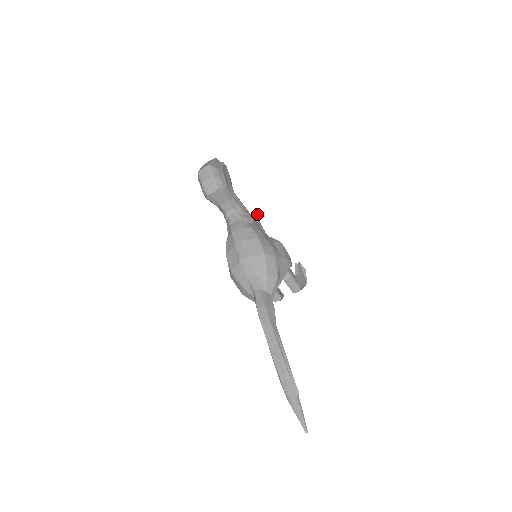
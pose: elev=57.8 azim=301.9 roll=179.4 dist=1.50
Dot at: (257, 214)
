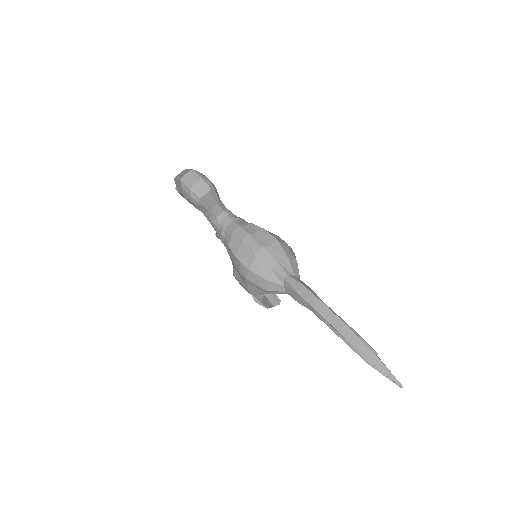
Dot at: occluded
